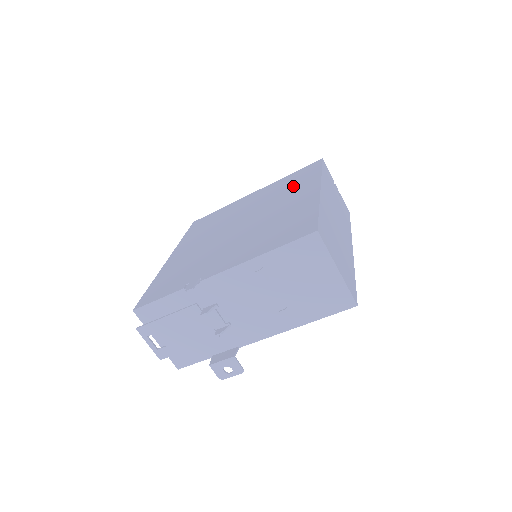
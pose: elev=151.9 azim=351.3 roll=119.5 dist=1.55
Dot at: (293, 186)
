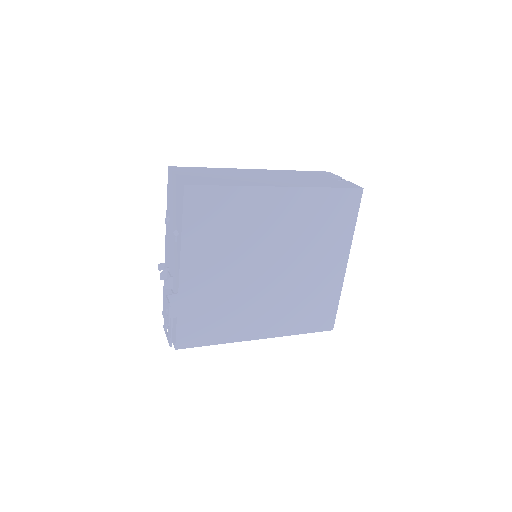
Dot at: occluded
